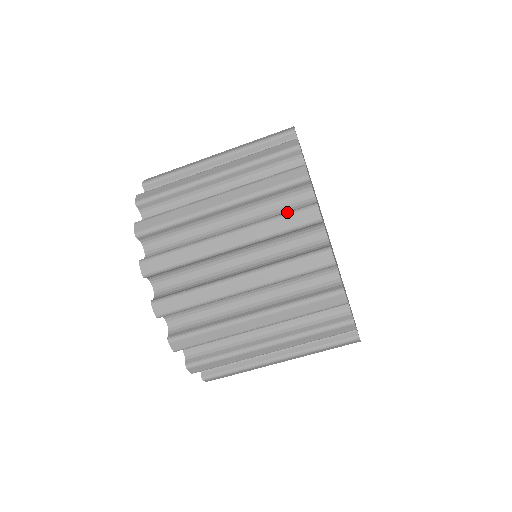
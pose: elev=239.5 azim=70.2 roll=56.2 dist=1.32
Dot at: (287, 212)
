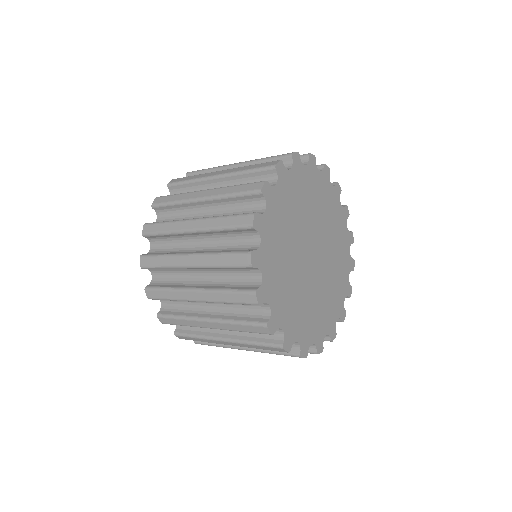
Dot at: (281, 354)
